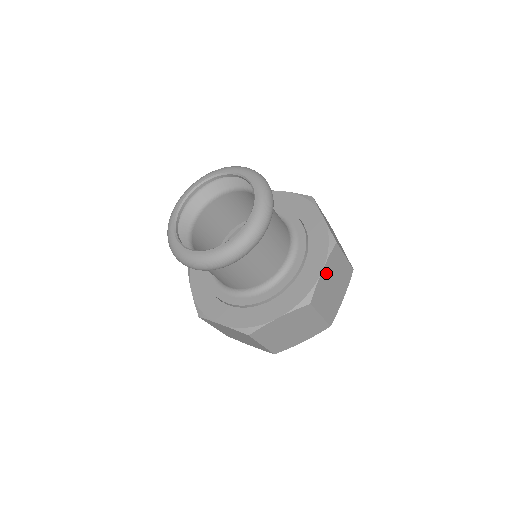
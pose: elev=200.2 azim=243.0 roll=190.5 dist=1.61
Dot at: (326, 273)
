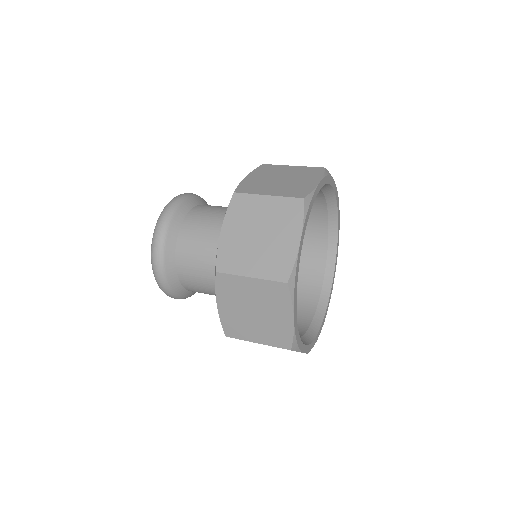
Dot at: (256, 177)
